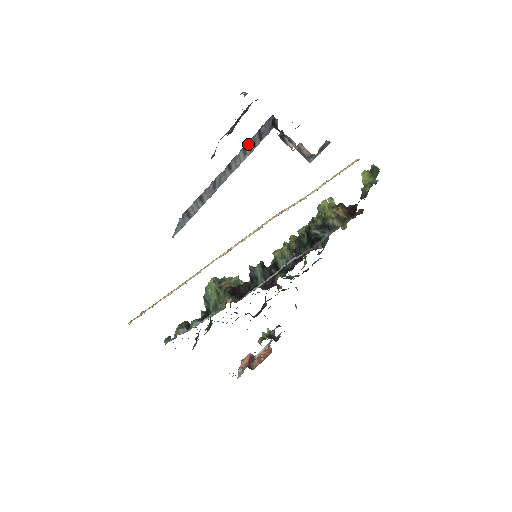
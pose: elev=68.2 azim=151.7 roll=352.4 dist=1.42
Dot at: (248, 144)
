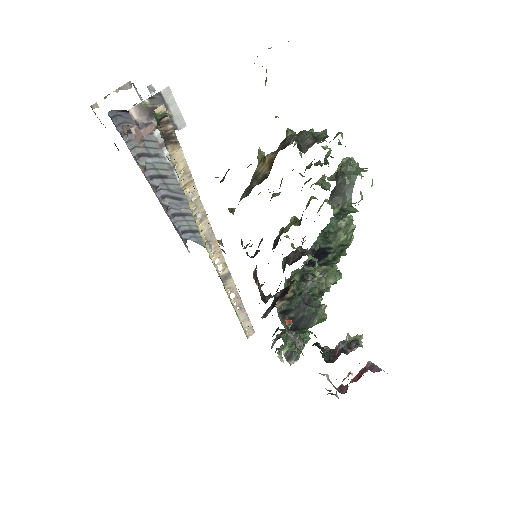
Dot at: (141, 148)
